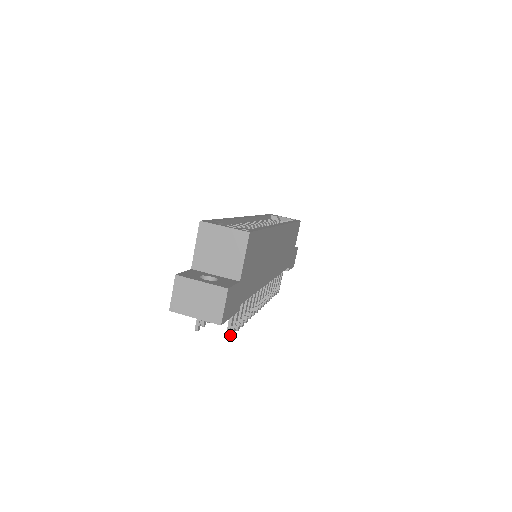
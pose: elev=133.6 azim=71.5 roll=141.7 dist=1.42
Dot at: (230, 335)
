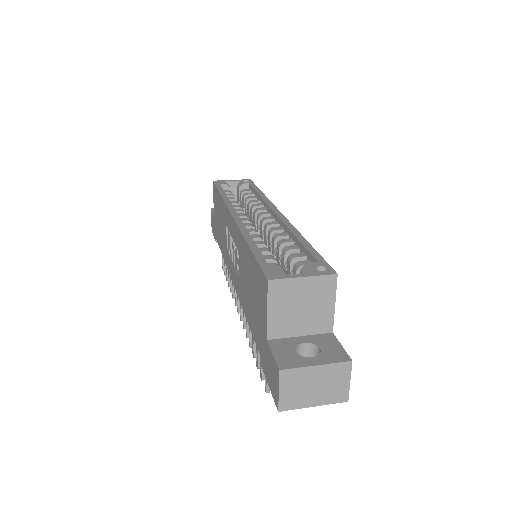
Dot at: occluded
